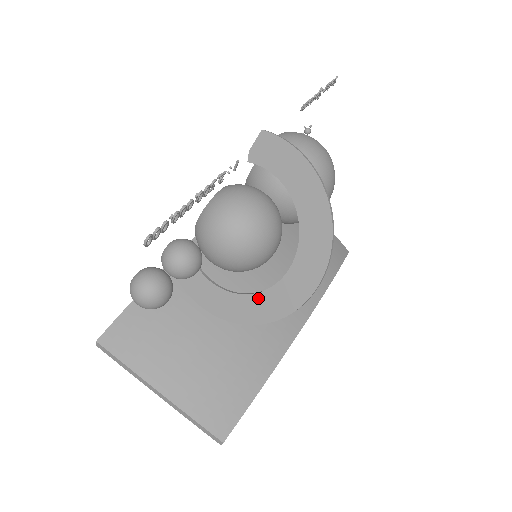
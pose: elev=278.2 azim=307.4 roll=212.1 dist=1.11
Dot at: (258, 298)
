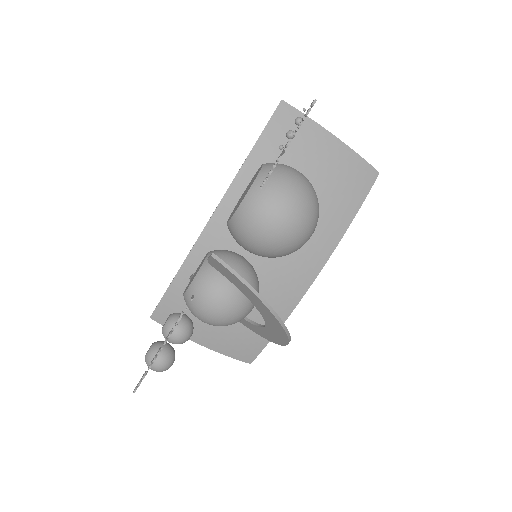
Dot at: (249, 324)
